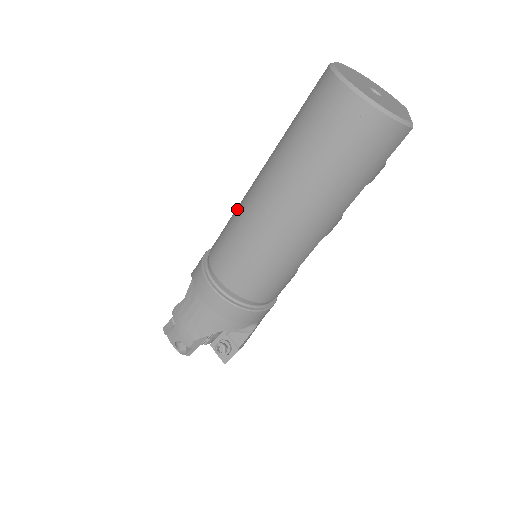
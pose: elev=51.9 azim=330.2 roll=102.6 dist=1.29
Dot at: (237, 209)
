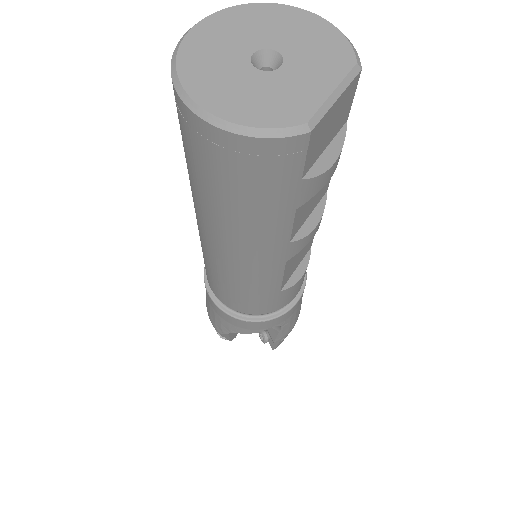
Dot at: occluded
